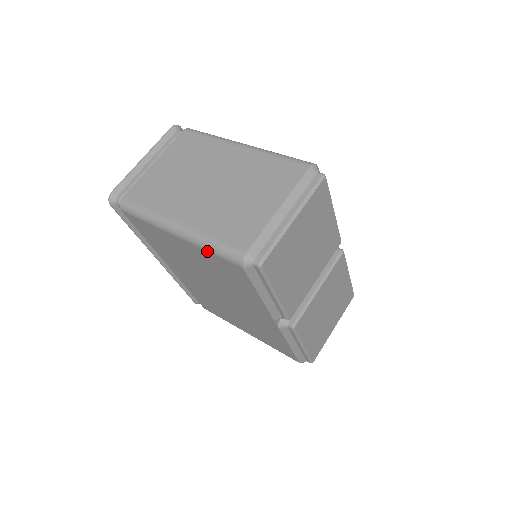
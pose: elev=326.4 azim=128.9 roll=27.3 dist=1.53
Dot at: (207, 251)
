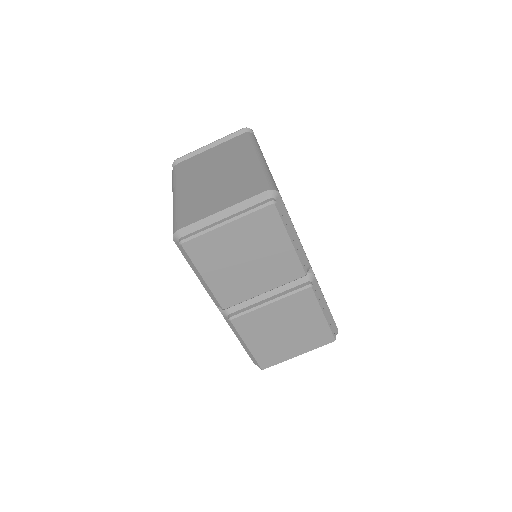
Dot at: occluded
